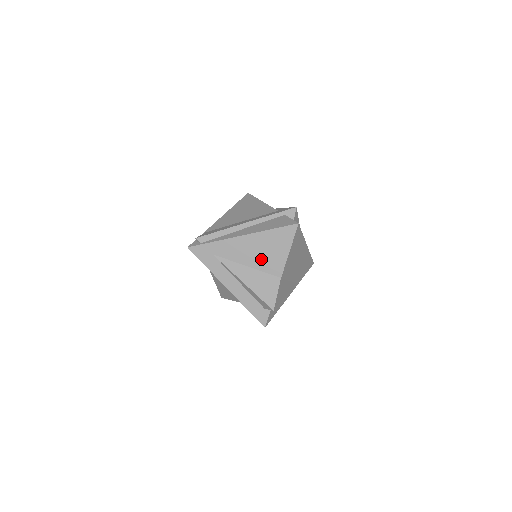
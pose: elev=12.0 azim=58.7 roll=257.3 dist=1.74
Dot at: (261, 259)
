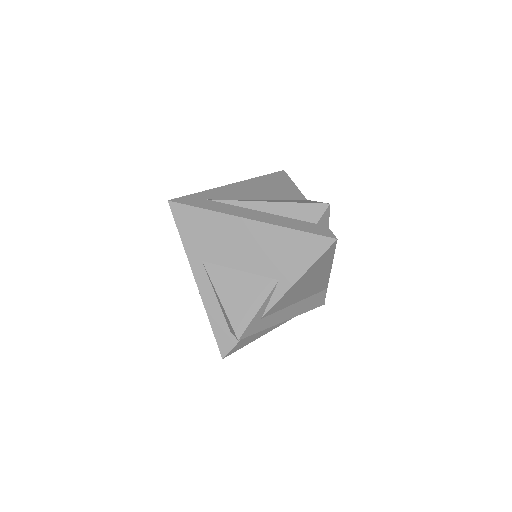
Dot at: (270, 193)
